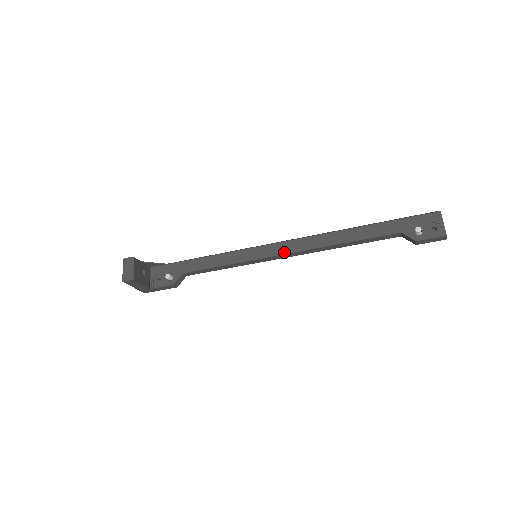
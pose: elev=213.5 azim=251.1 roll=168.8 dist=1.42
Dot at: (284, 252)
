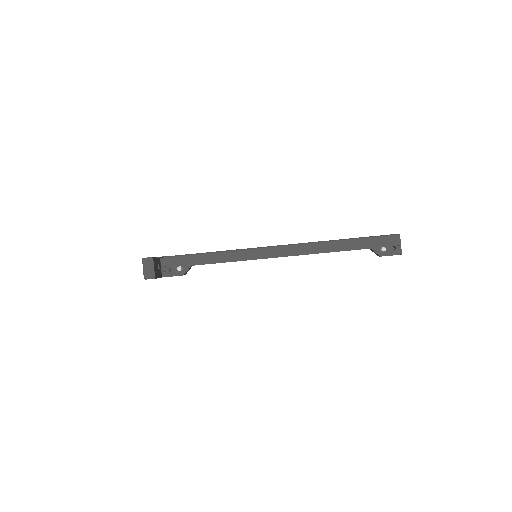
Dot at: (280, 255)
